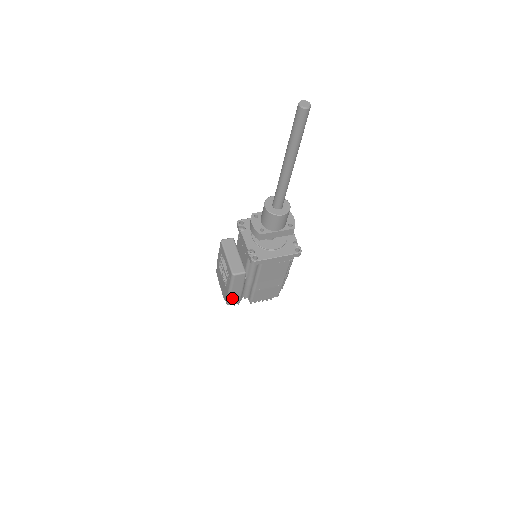
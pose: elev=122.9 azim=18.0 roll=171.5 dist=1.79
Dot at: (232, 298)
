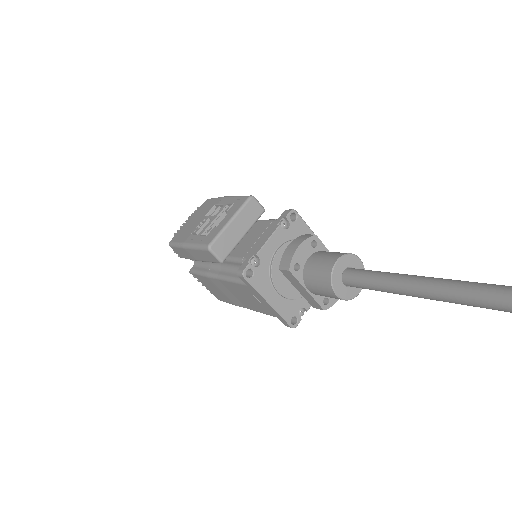
Dot at: (180, 249)
